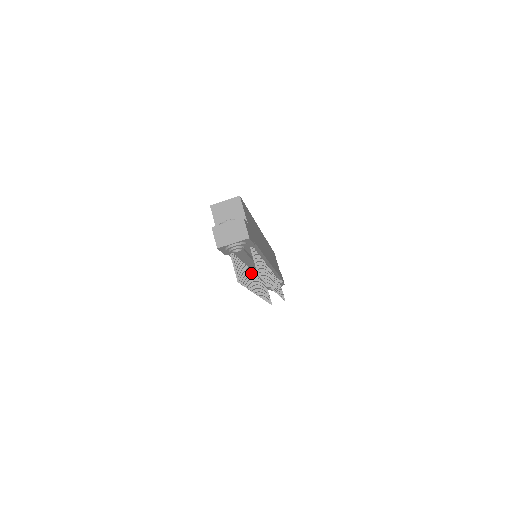
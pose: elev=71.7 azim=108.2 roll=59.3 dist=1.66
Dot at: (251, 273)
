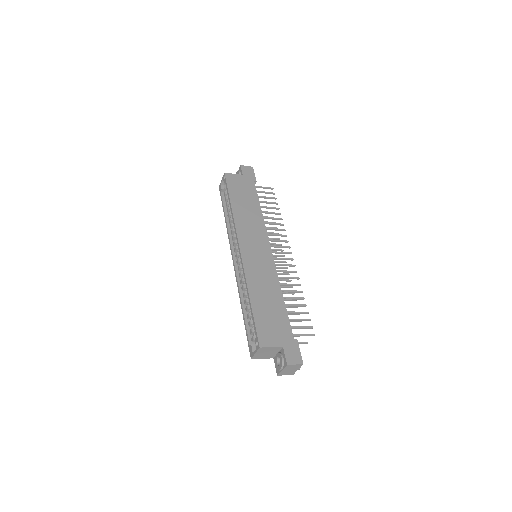
Dot at: occluded
